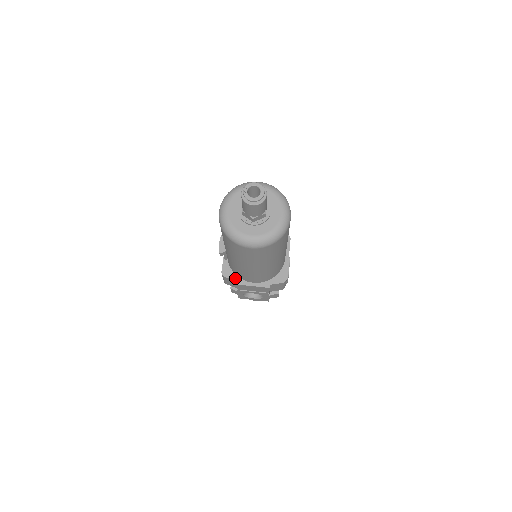
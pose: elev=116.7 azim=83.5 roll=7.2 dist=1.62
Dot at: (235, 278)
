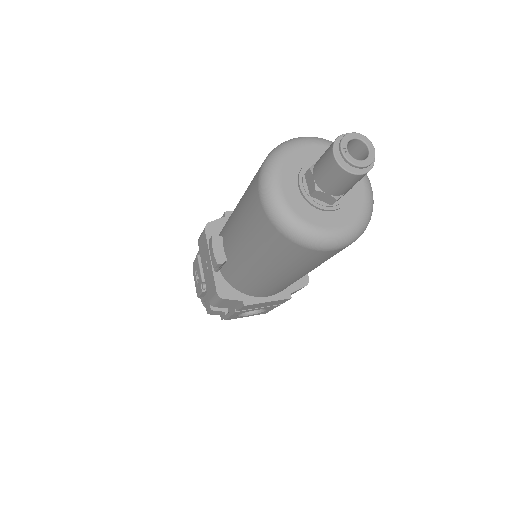
Dot at: (240, 297)
